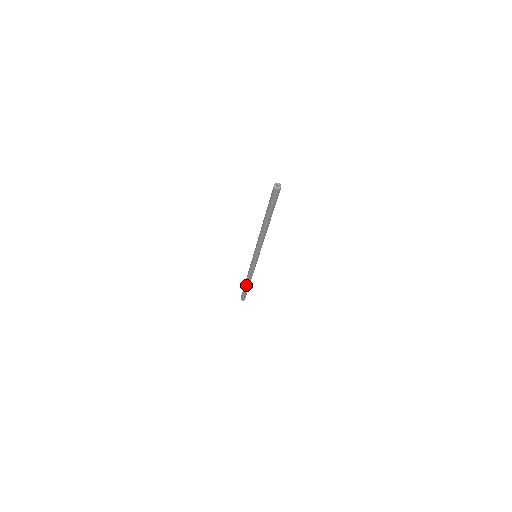
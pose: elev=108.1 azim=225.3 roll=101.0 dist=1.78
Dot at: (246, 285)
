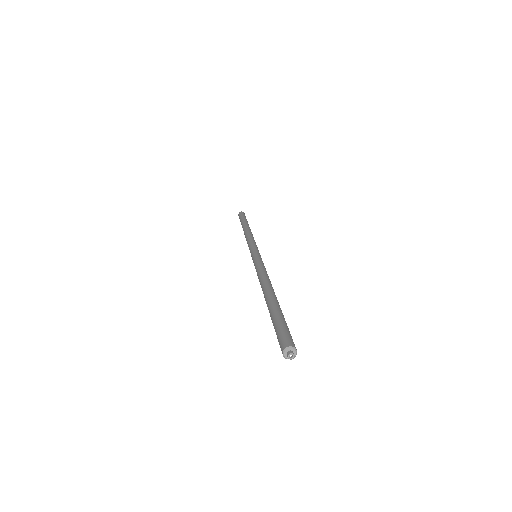
Dot at: occluded
